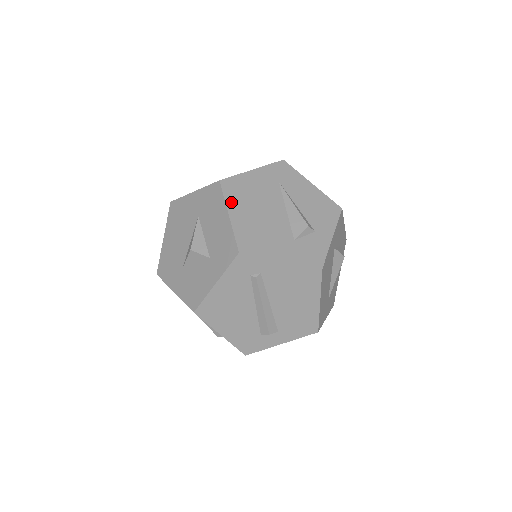
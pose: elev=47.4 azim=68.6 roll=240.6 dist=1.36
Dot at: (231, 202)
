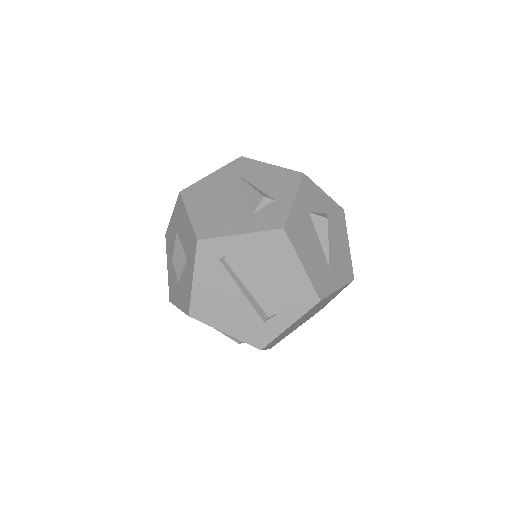
Dot at: (190, 204)
